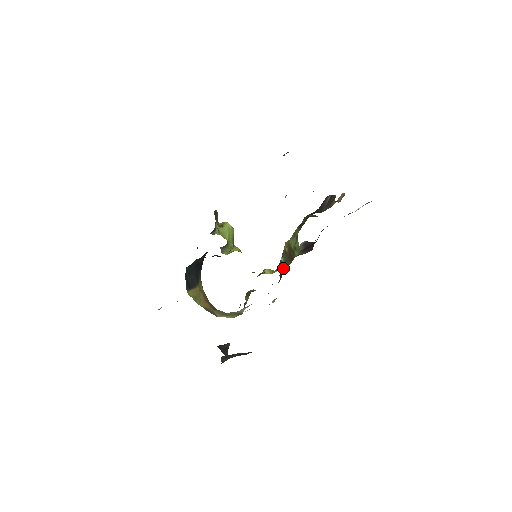
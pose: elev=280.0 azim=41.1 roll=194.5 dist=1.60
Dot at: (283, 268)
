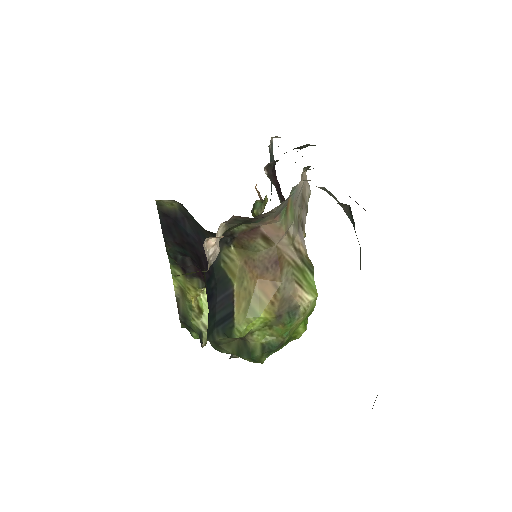
Dot at: occluded
